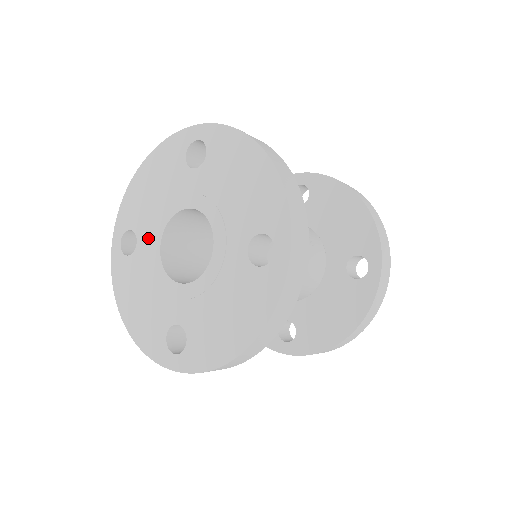
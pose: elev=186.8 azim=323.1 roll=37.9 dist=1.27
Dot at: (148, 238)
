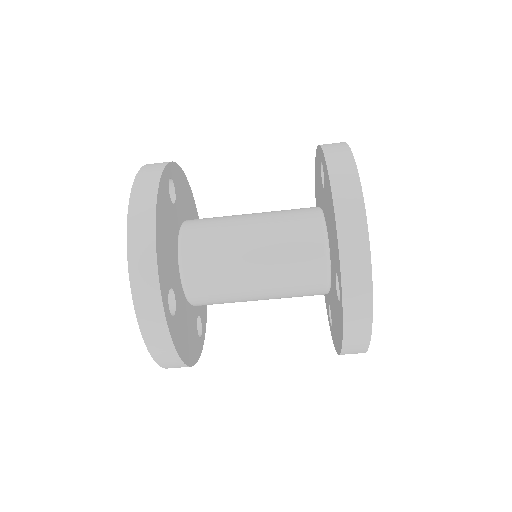
Dot at: occluded
